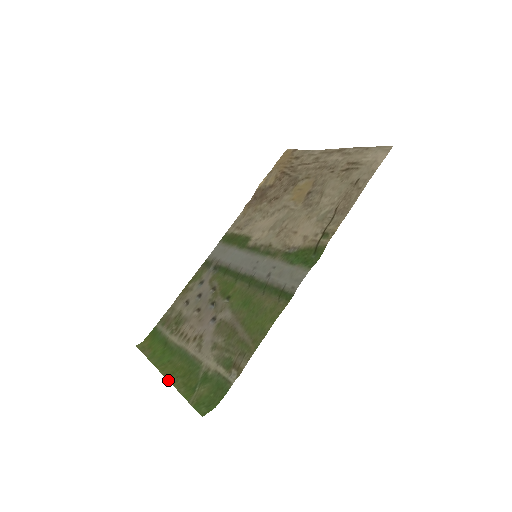
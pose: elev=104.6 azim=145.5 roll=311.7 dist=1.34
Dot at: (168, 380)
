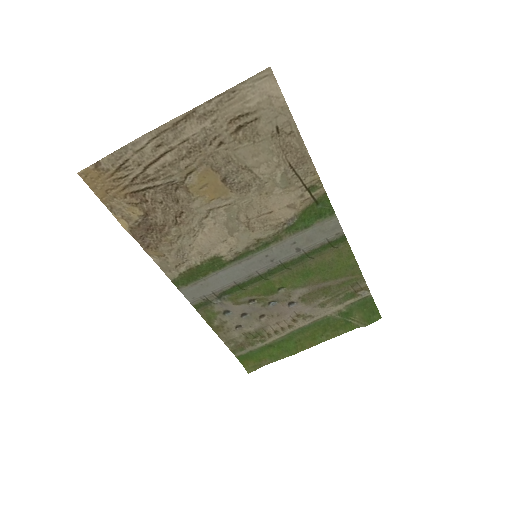
Dot at: occluded
